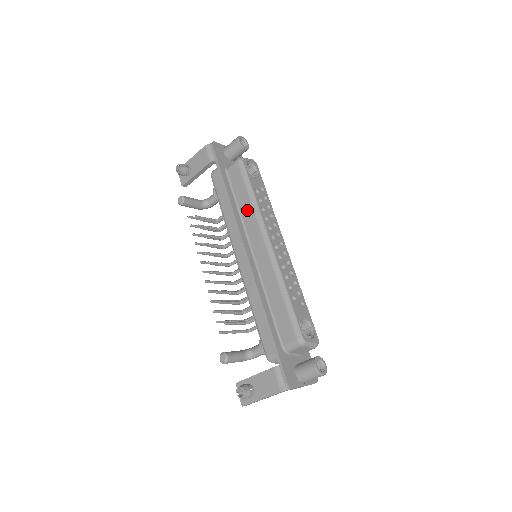
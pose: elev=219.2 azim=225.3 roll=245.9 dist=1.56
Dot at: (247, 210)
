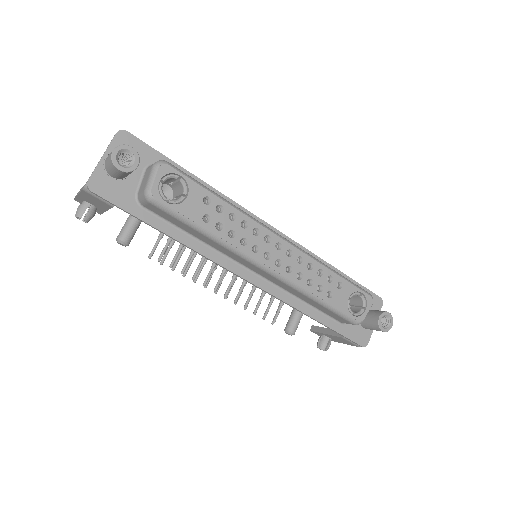
Dot at: (214, 245)
